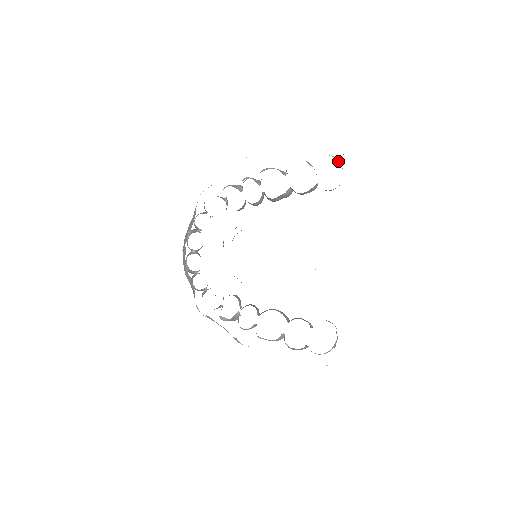
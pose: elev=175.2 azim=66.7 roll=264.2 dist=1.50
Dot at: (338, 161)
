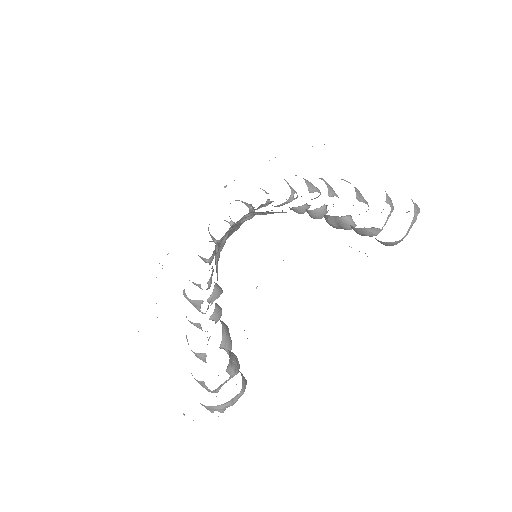
Dot at: (414, 210)
